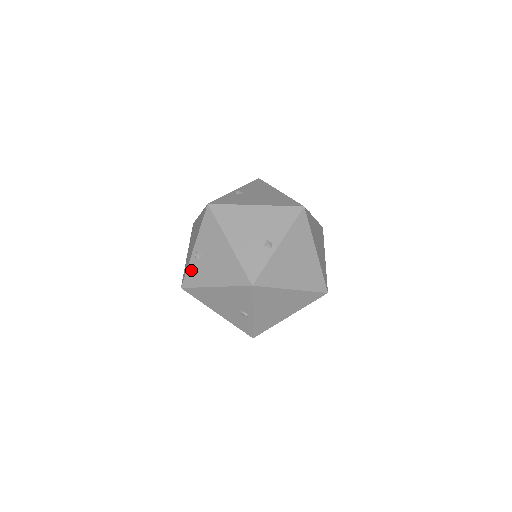
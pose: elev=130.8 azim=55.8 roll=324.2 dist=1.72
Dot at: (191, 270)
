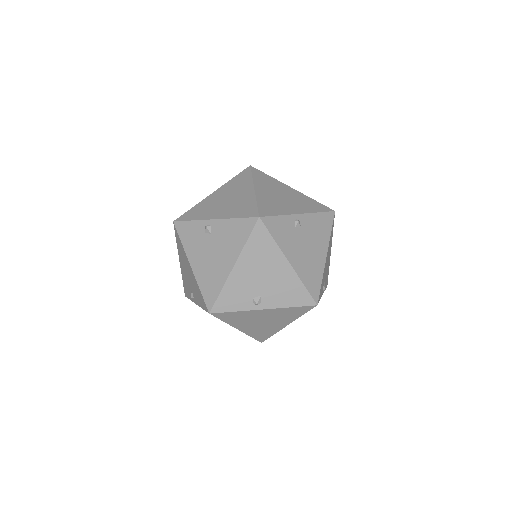
Dot at: occluded
